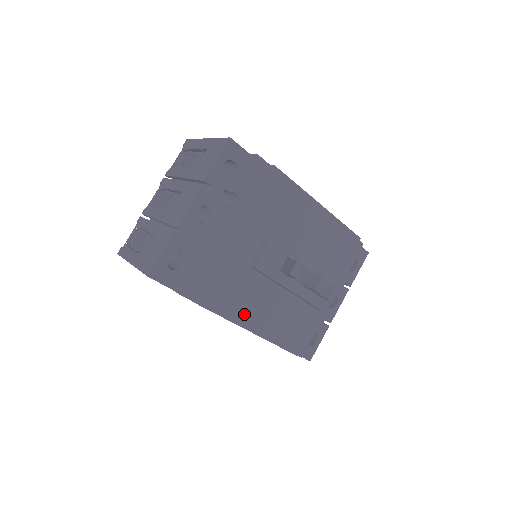
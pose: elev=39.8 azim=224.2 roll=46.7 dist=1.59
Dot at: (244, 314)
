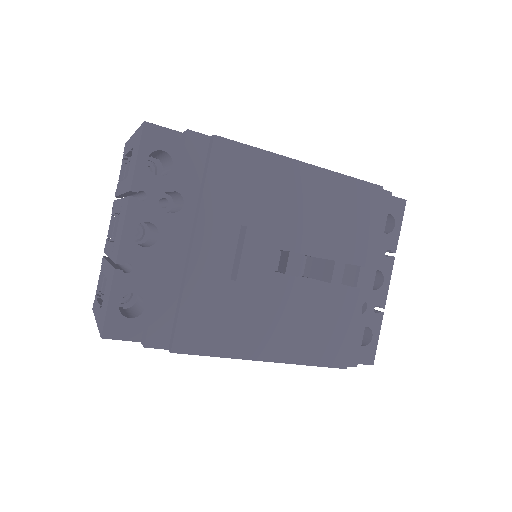
Dot at: (248, 343)
